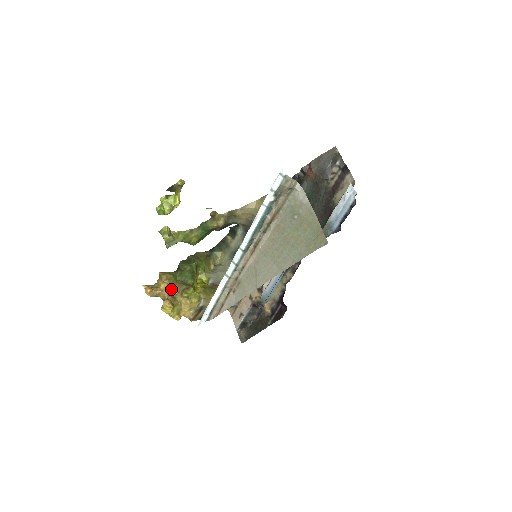
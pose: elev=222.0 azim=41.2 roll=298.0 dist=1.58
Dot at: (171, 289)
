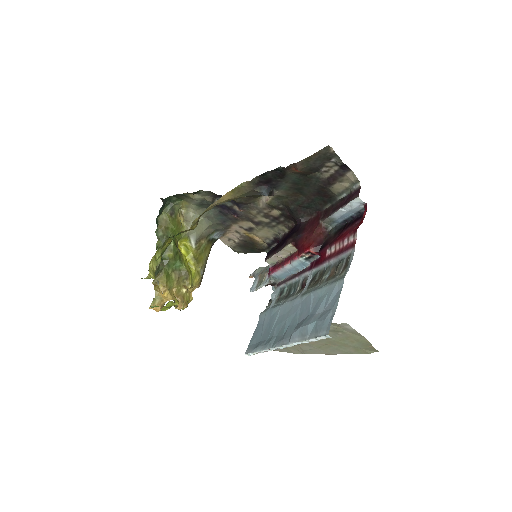
Dot at: (172, 289)
